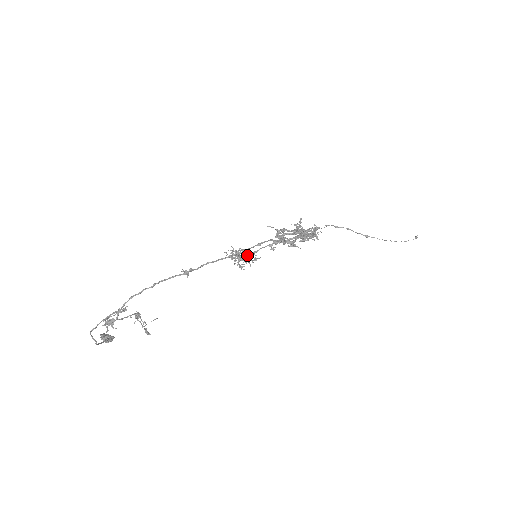
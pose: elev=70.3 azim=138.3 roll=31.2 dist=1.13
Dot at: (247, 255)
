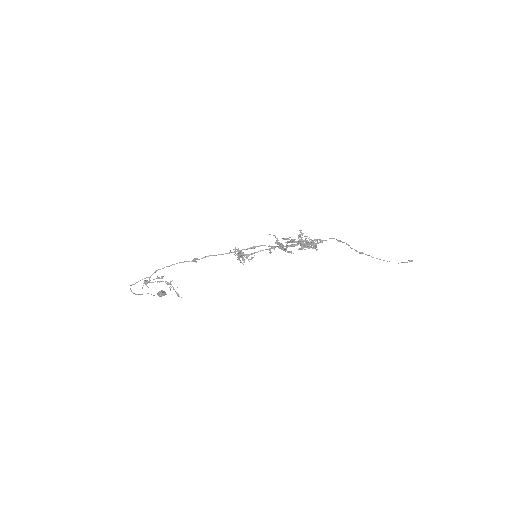
Dot at: (241, 254)
